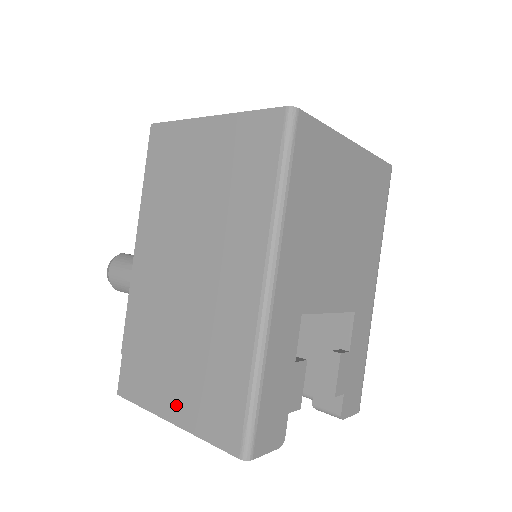
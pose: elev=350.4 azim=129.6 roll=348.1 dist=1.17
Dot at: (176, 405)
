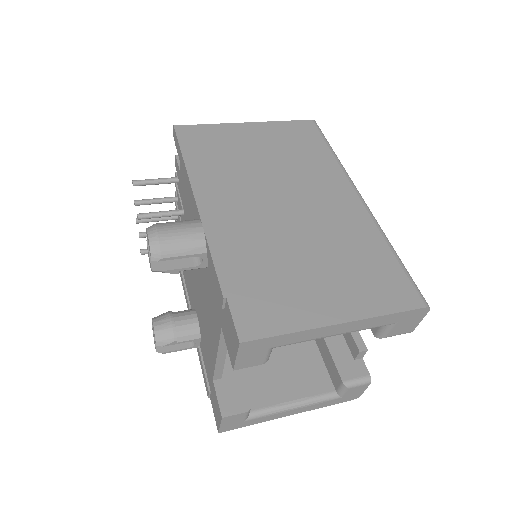
Dot at: (336, 305)
